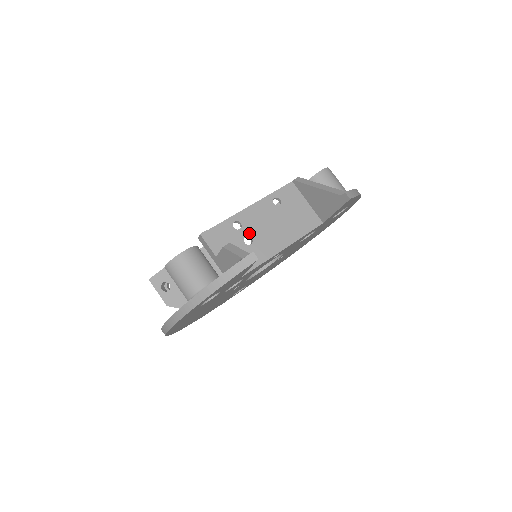
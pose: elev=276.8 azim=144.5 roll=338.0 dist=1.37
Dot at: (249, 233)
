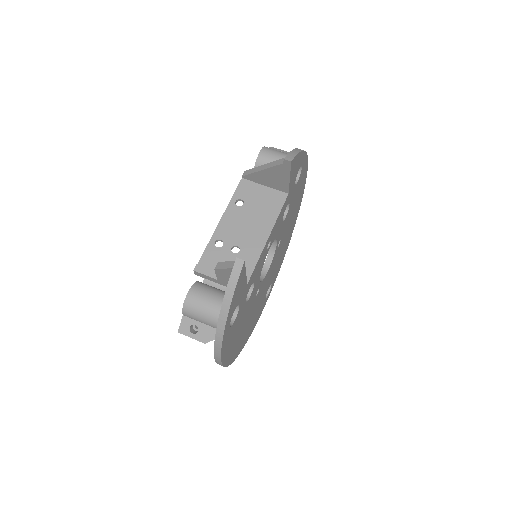
Dot at: (232, 243)
